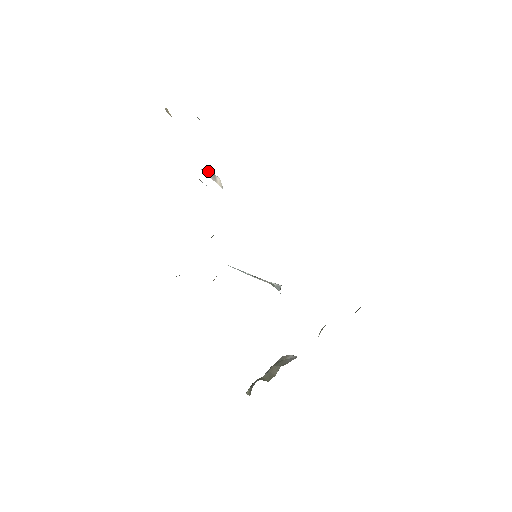
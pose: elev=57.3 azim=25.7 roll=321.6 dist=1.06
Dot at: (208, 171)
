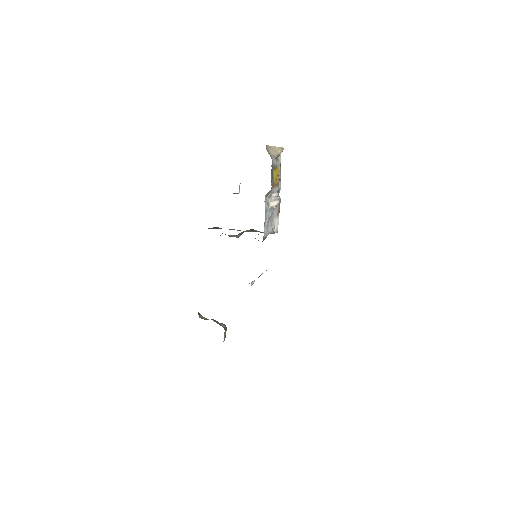
Dot at: (279, 196)
